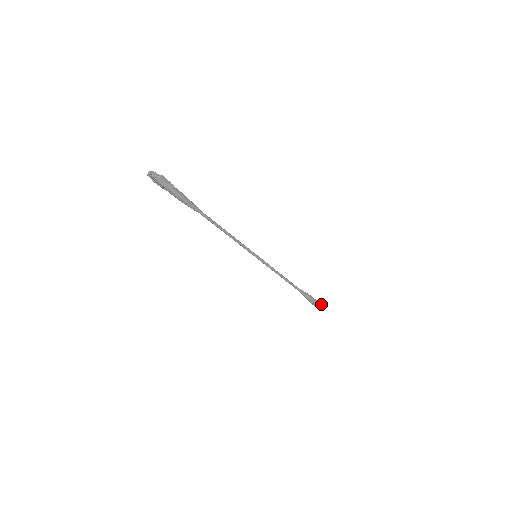
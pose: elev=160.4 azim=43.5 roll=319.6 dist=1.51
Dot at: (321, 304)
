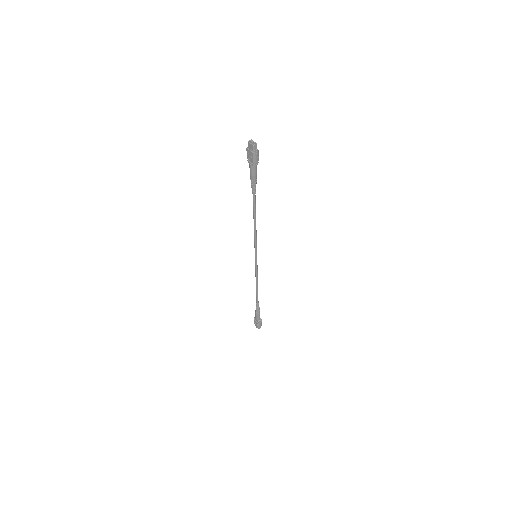
Dot at: (261, 324)
